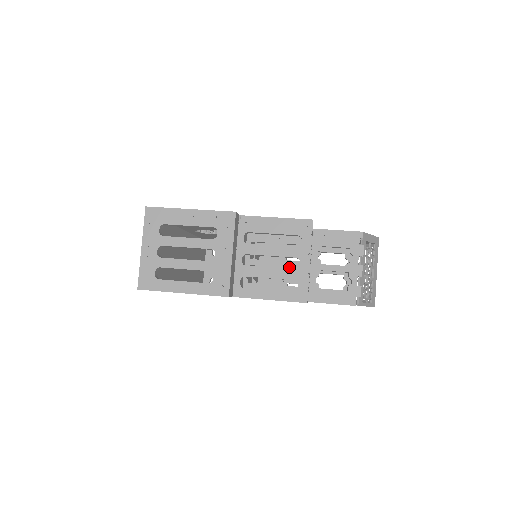
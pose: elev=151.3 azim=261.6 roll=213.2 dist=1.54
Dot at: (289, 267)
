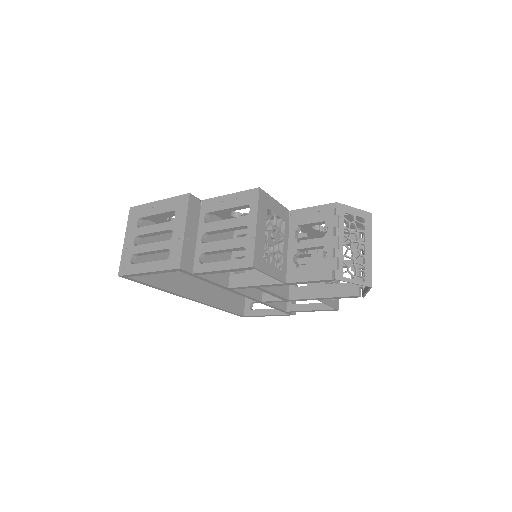
Dot at: occluded
